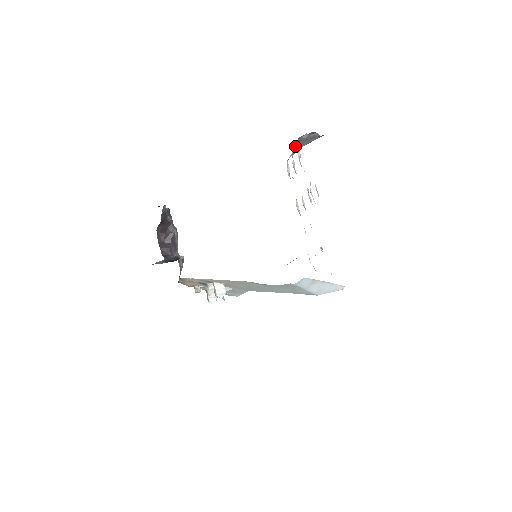
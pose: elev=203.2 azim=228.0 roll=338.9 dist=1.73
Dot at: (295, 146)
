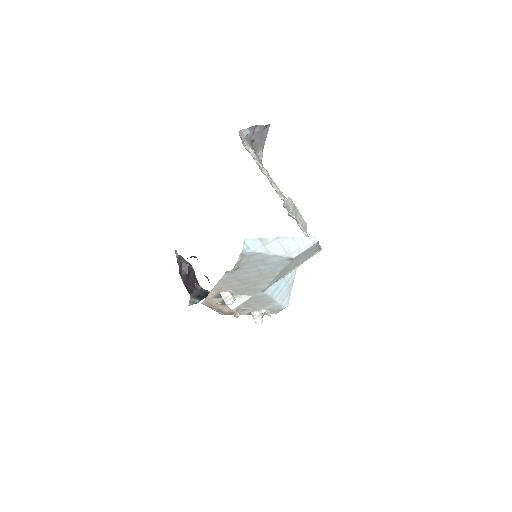
Dot at: (256, 148)
